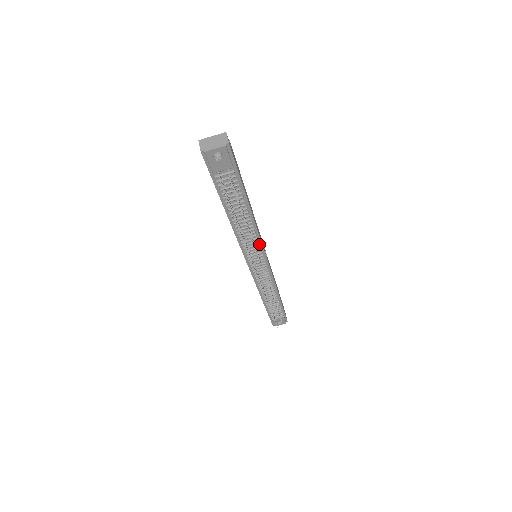
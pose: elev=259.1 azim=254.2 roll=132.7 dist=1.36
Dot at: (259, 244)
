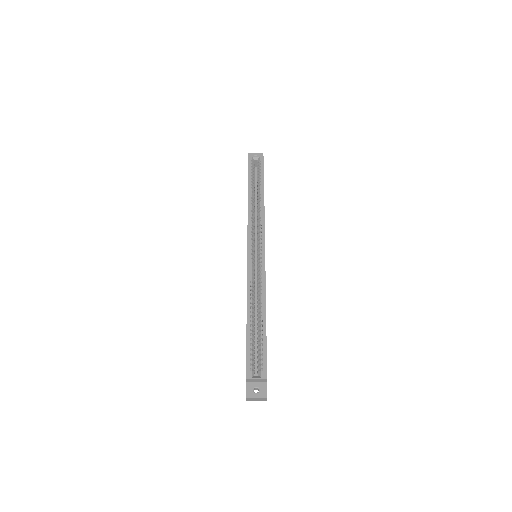
Dot at: occluded
